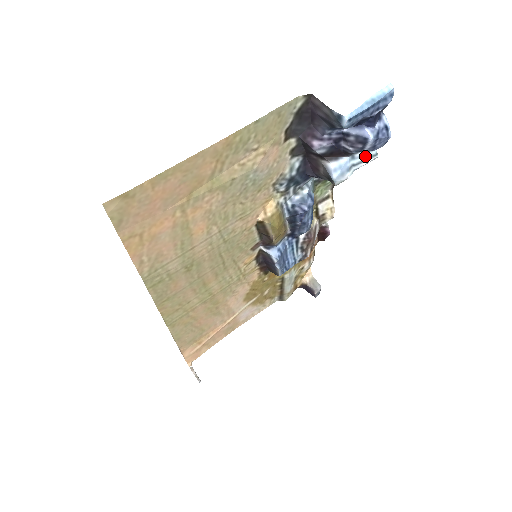
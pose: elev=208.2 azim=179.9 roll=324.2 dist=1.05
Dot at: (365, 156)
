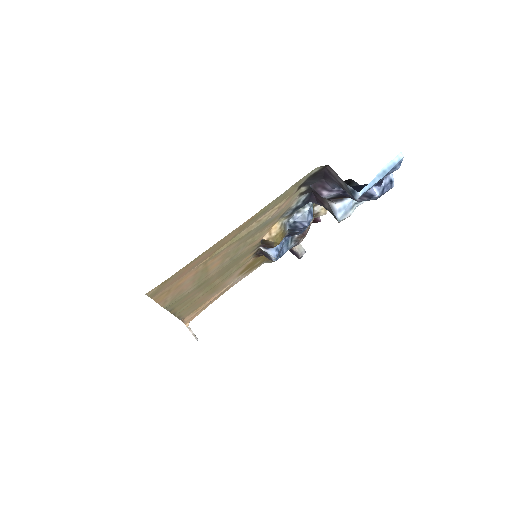
Dot at: occluded
